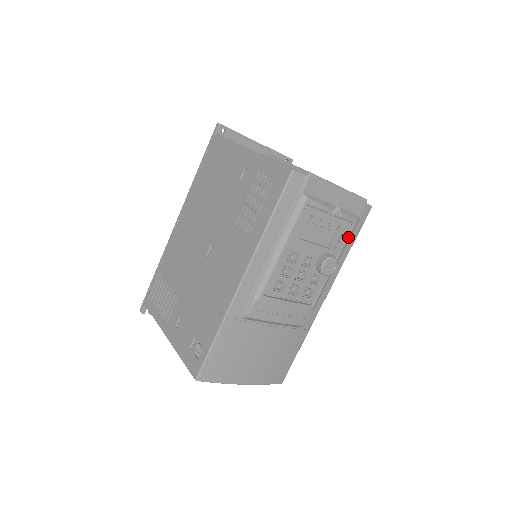
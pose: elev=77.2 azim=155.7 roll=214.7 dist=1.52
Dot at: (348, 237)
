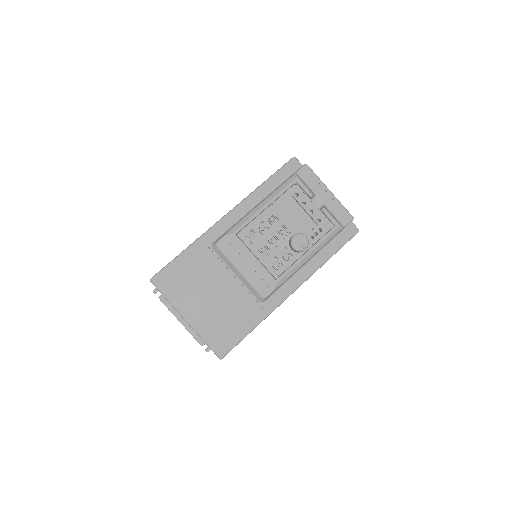
Dot at: (327, 236)
